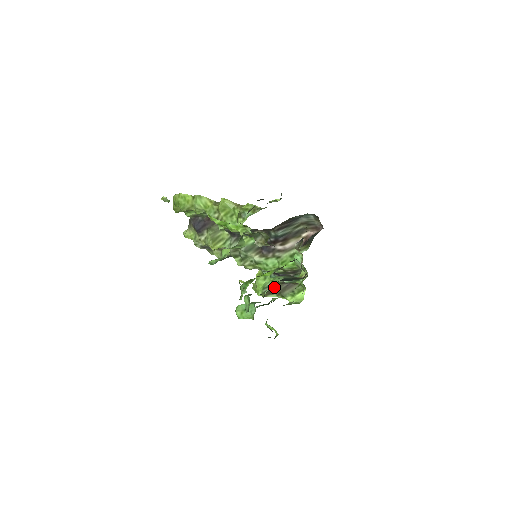
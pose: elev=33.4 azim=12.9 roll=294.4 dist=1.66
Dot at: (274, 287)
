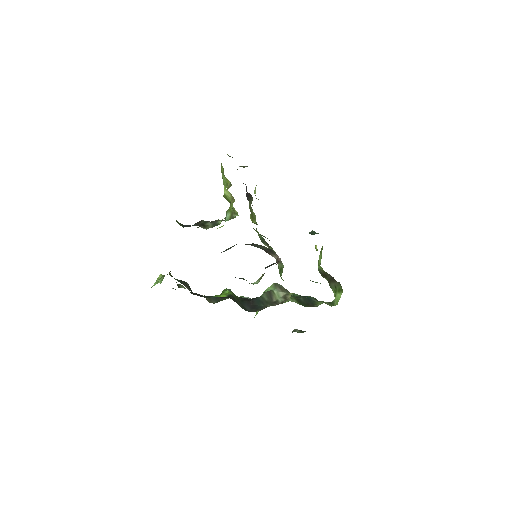
Dot at: (324, 273)
